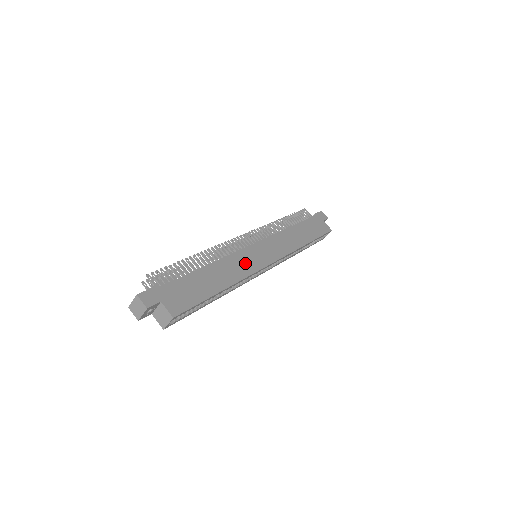
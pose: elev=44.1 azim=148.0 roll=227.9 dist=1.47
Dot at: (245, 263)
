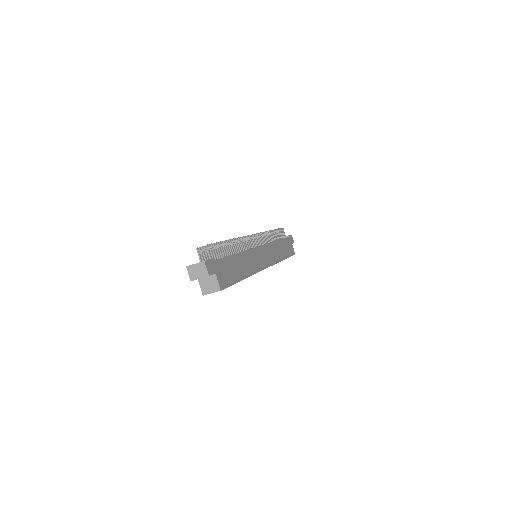
Dot at: (255, 261)
